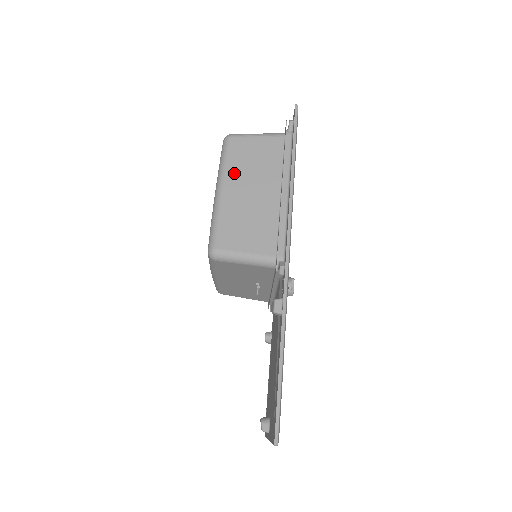
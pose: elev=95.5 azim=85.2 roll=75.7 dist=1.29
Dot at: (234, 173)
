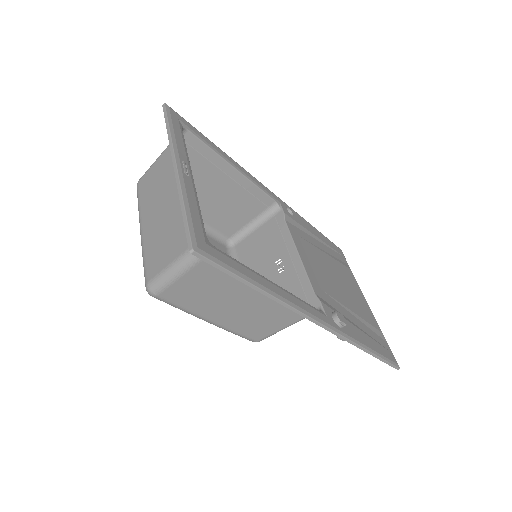
Dot at: (204, 309)
